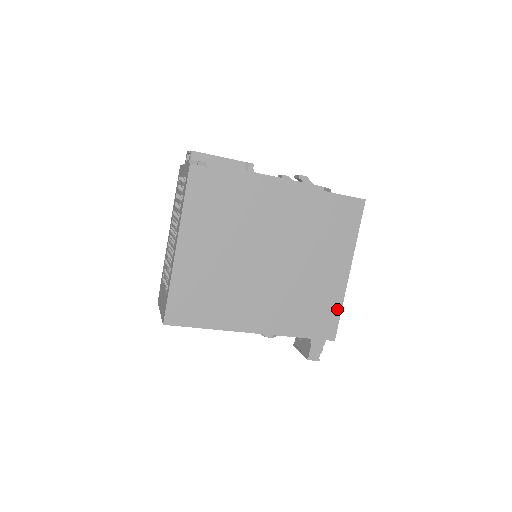
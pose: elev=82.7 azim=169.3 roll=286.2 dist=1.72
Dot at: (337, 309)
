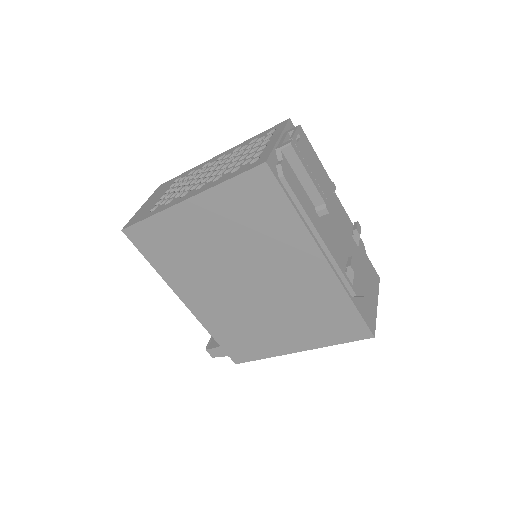
Dot at: (260, 355)
